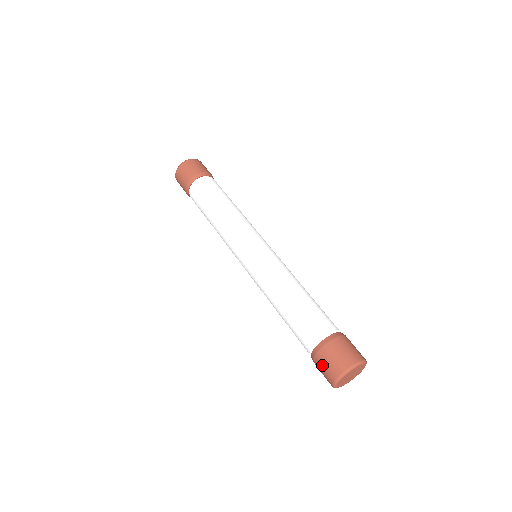
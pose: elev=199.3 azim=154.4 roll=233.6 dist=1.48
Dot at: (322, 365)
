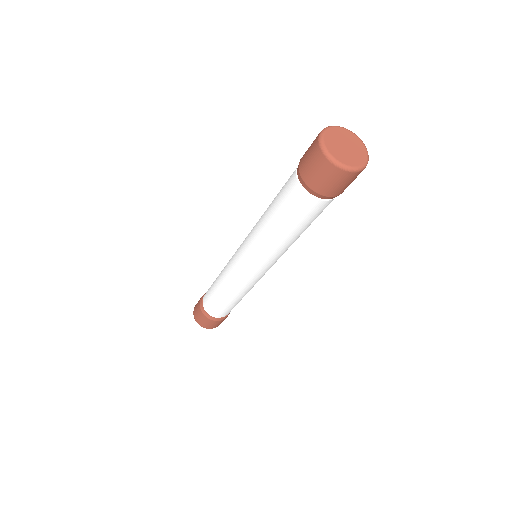
Dot at: (307, 164)
